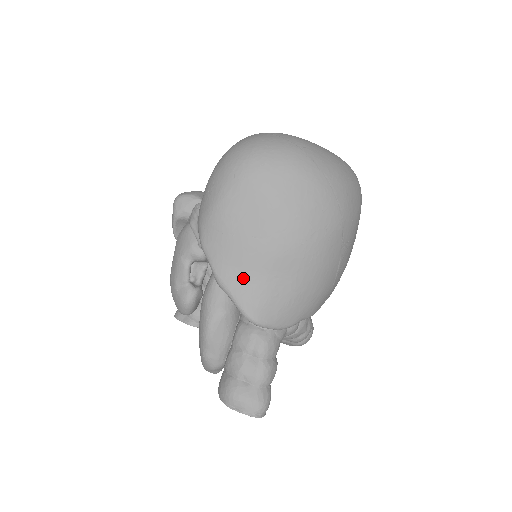
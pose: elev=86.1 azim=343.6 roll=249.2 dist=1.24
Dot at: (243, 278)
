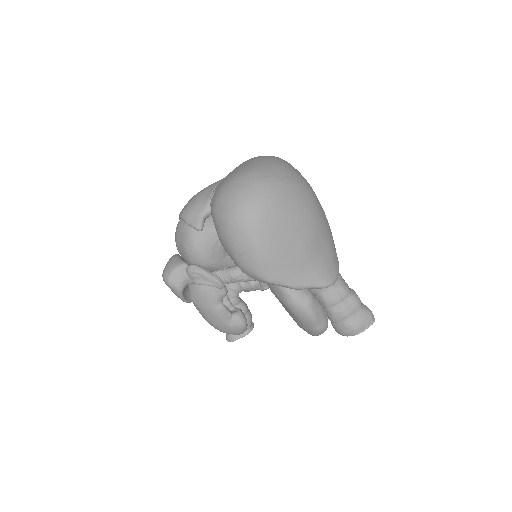
Dot at: (307, 272)
